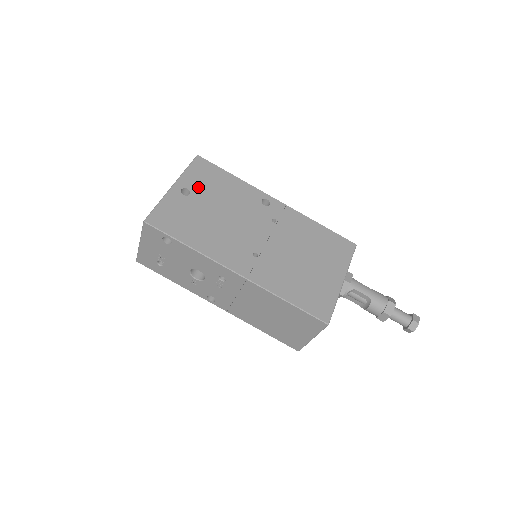
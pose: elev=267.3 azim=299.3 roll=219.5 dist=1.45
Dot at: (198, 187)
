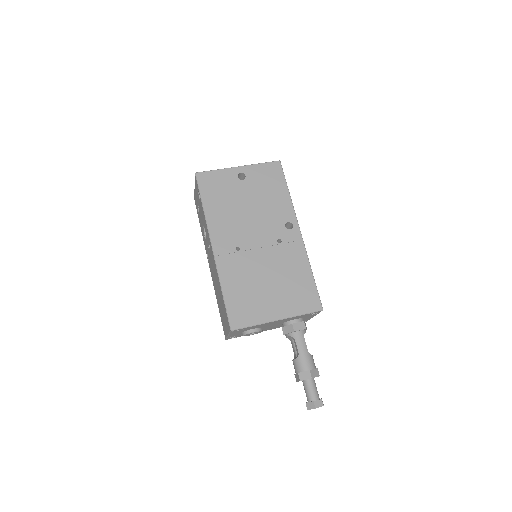
Dot at: (254, 180)
